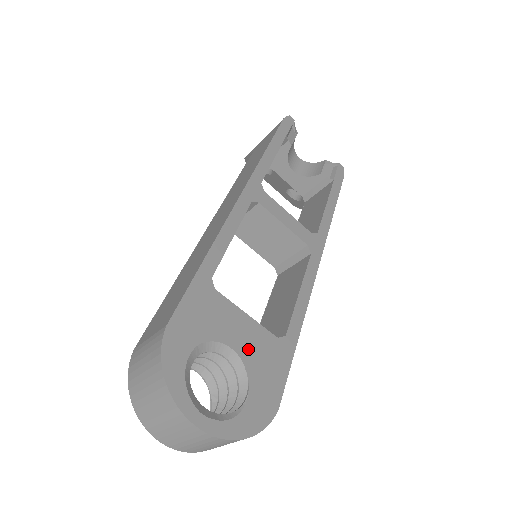
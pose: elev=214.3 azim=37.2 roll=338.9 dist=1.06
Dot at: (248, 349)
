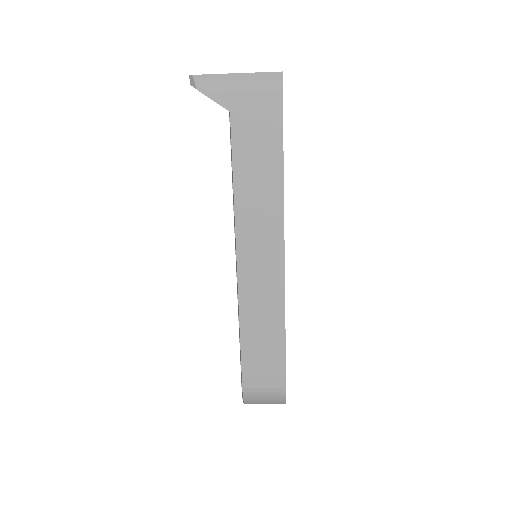
Dot at: occluded
